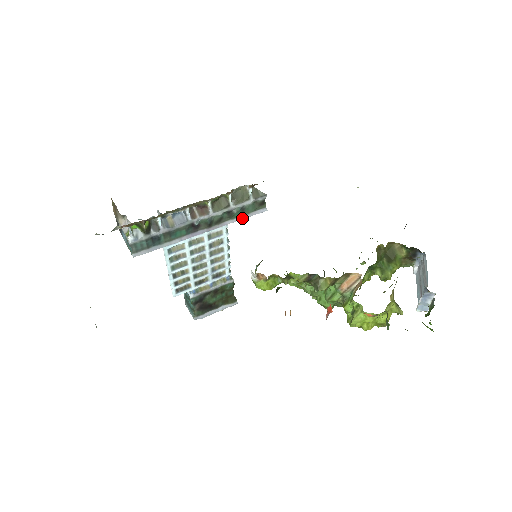
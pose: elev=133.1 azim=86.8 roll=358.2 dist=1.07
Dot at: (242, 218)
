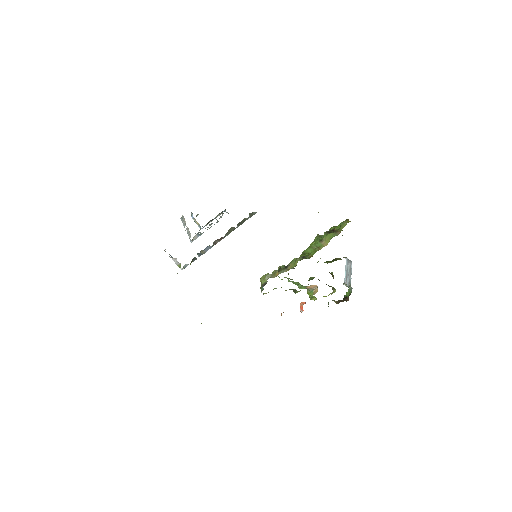
Dot at: occluded
